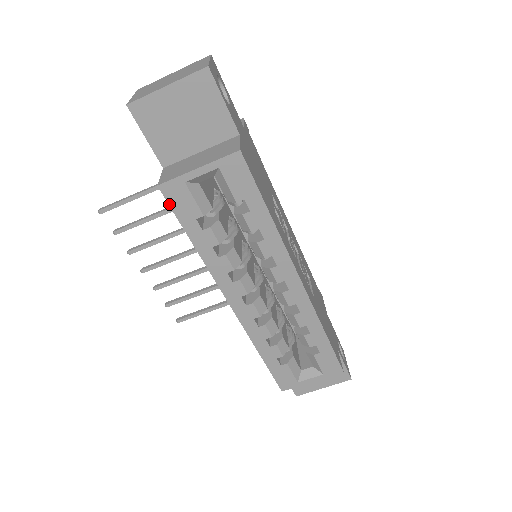
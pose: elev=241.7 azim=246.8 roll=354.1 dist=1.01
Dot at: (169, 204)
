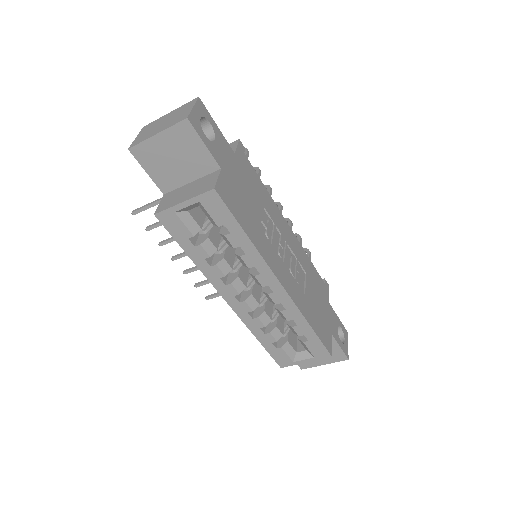
Dot at: (165, 228)
